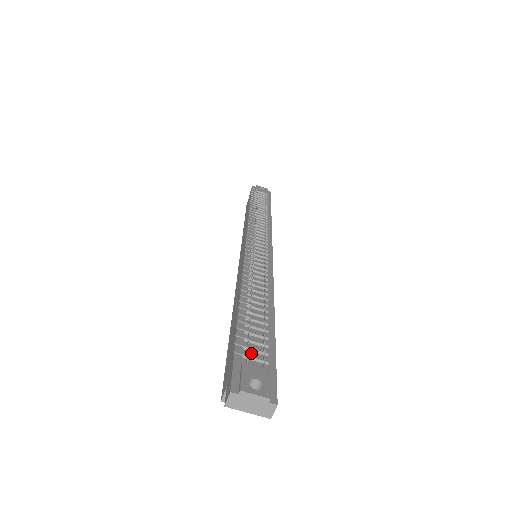
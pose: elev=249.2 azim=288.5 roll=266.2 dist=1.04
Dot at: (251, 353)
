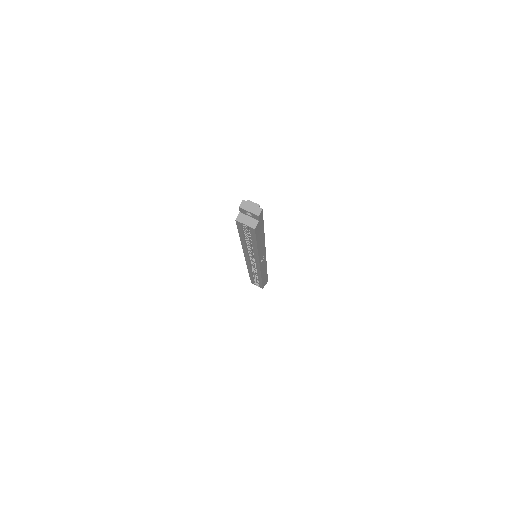
Dot at: occluded
